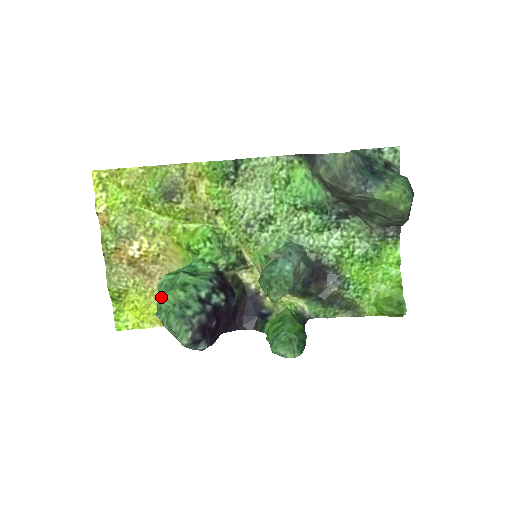
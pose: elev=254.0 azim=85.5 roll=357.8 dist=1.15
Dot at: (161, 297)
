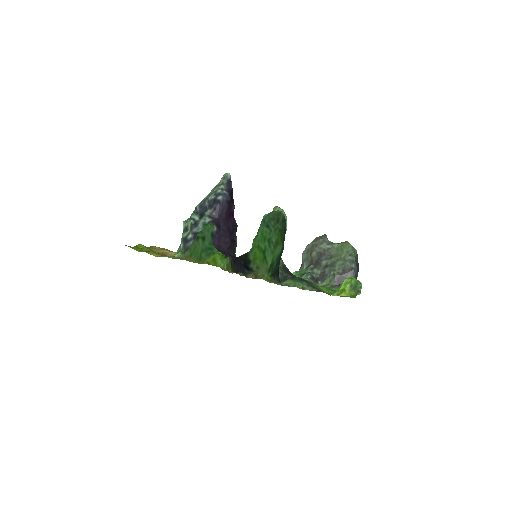
Dot at: occluded
